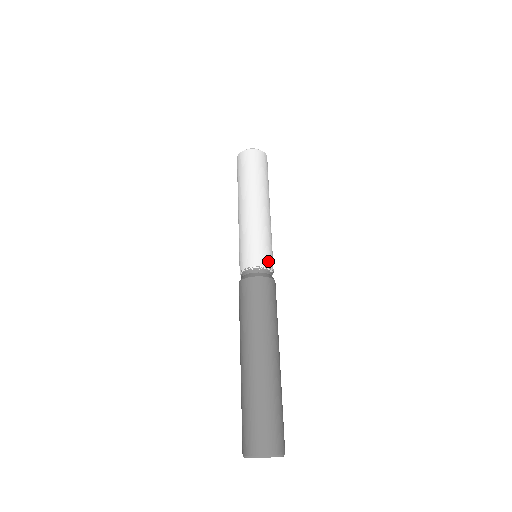
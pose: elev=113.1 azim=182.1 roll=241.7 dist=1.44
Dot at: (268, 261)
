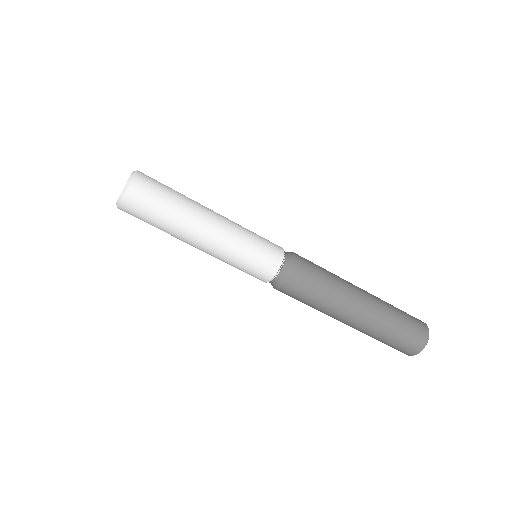
Dot at: (266, 274)
